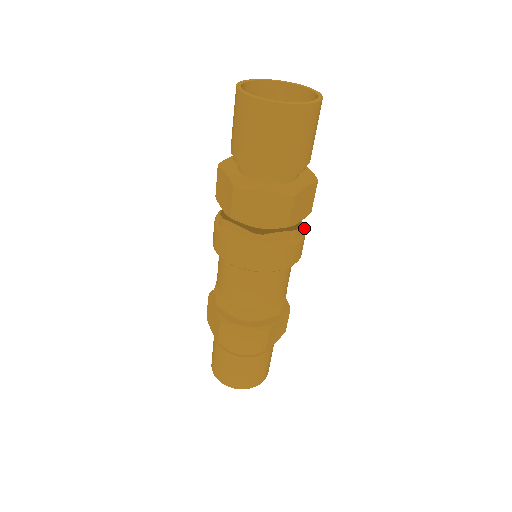
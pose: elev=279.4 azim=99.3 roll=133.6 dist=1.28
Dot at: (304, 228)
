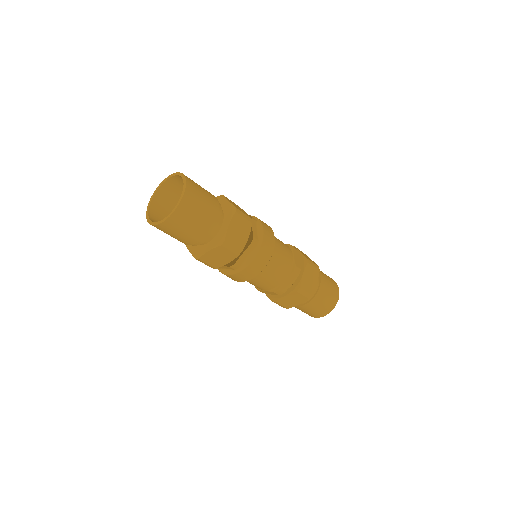
Dot at: (261, 228)
